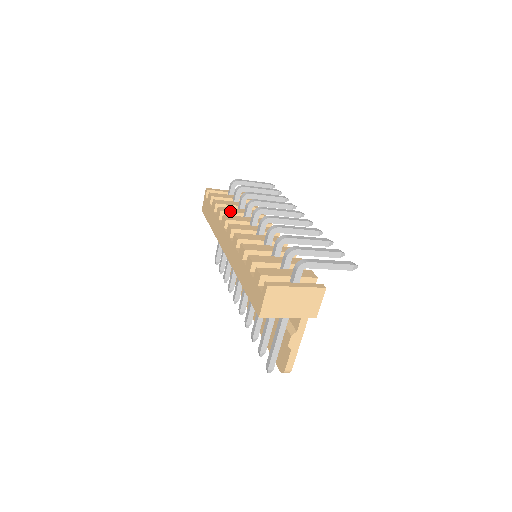
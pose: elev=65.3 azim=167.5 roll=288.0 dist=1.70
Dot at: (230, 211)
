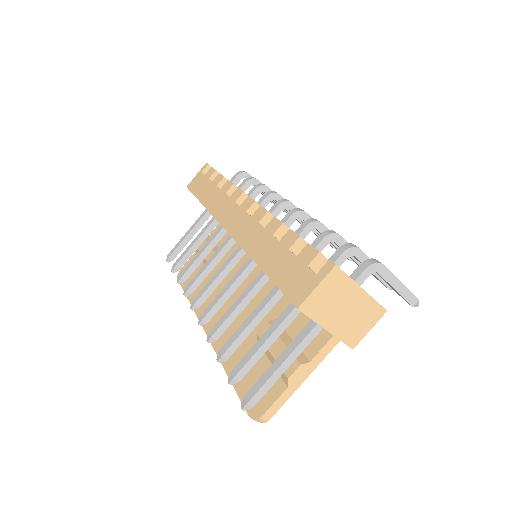
Dot at: occluded
